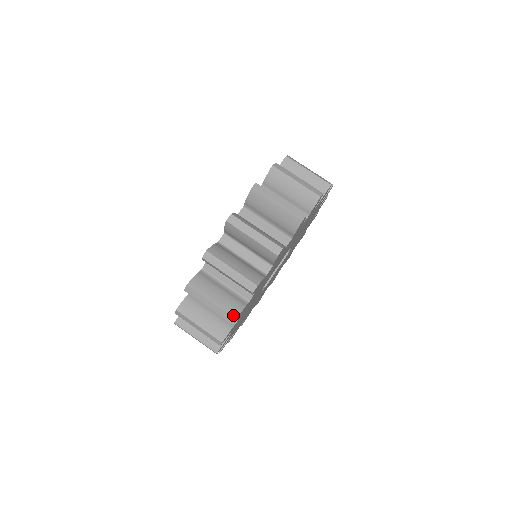
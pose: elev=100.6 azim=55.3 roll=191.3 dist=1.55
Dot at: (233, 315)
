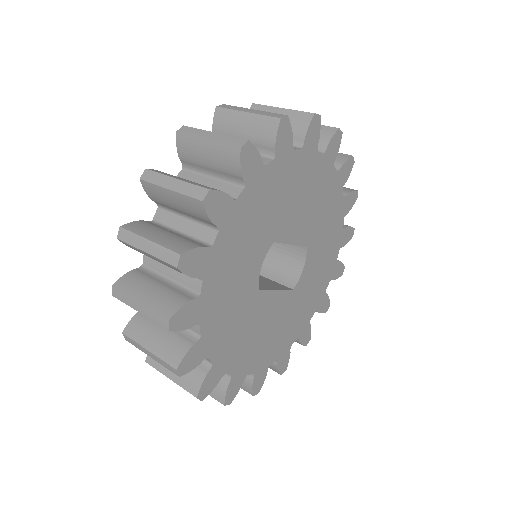
Dot at: (283, 116)
